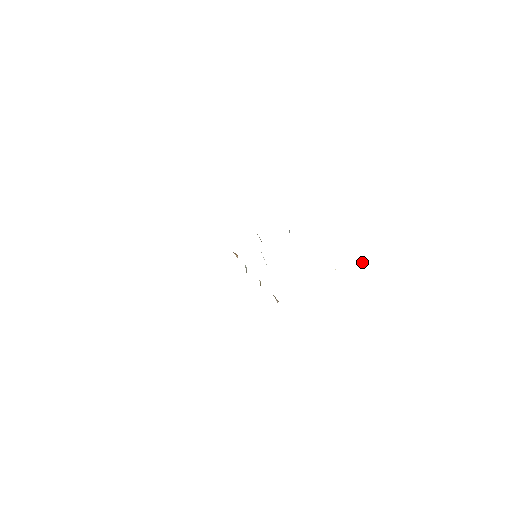
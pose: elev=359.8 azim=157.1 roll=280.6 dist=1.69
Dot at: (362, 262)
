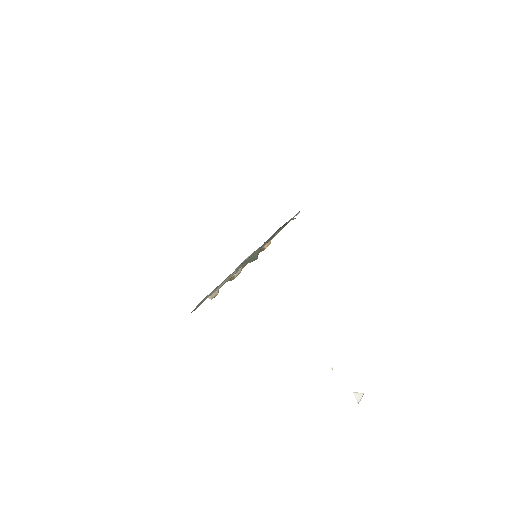
Dot at: (359, 397)
